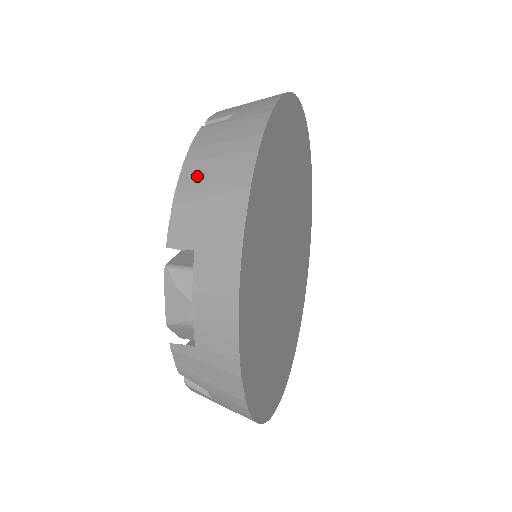
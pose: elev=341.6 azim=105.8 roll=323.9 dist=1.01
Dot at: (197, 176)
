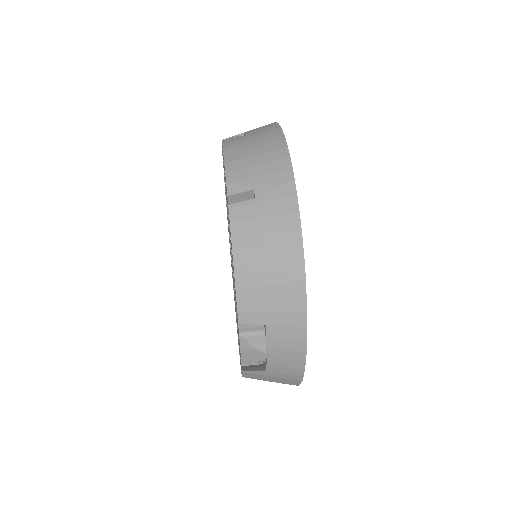
Dot at: (252, 268)
